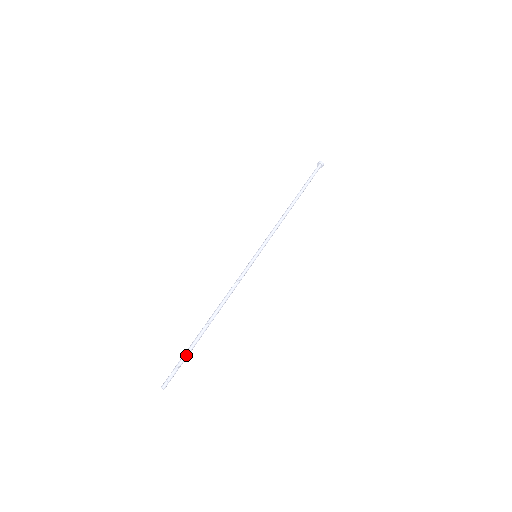
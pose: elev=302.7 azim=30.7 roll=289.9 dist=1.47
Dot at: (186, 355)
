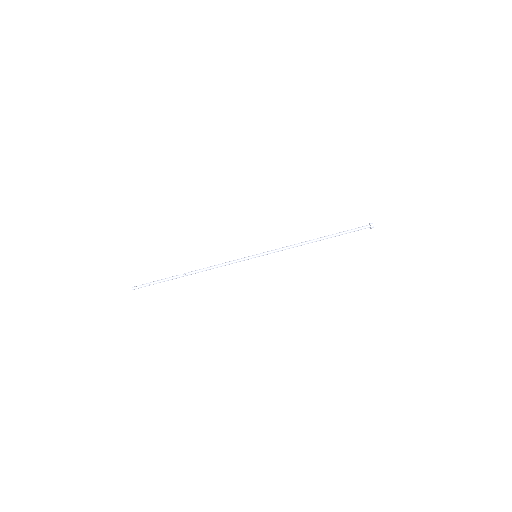
Dot at: (159, 282)
